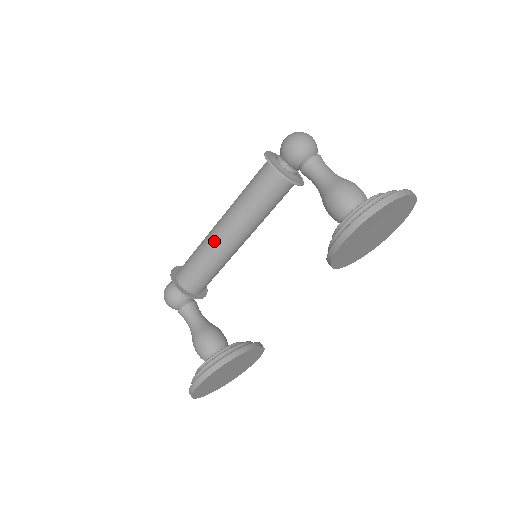
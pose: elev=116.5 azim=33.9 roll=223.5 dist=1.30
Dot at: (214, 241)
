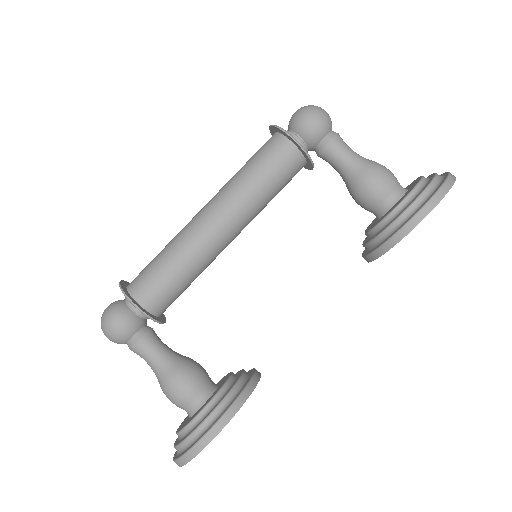
Dot at: (201, 238)
